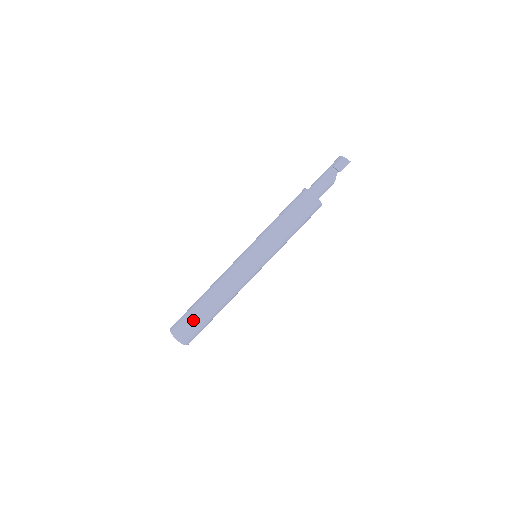
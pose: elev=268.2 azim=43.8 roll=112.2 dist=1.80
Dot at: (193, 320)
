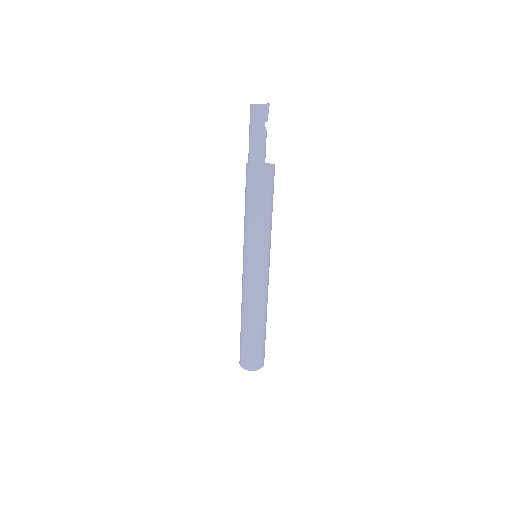
Dot at: (256, 348)
